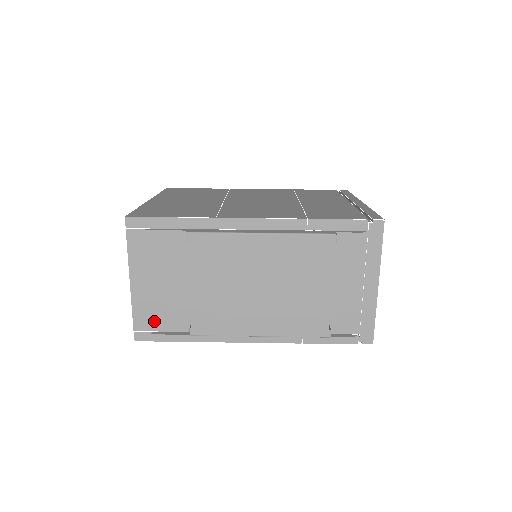
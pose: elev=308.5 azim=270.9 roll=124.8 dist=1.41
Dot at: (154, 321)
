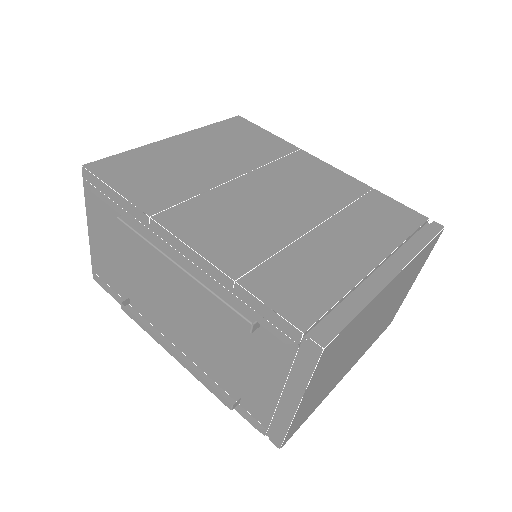
Dot at: (105, 274)
